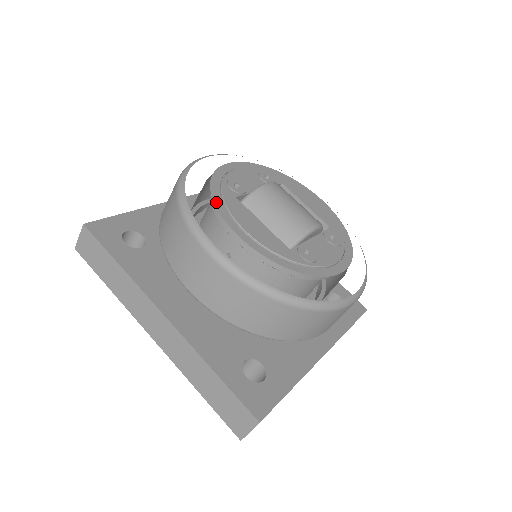
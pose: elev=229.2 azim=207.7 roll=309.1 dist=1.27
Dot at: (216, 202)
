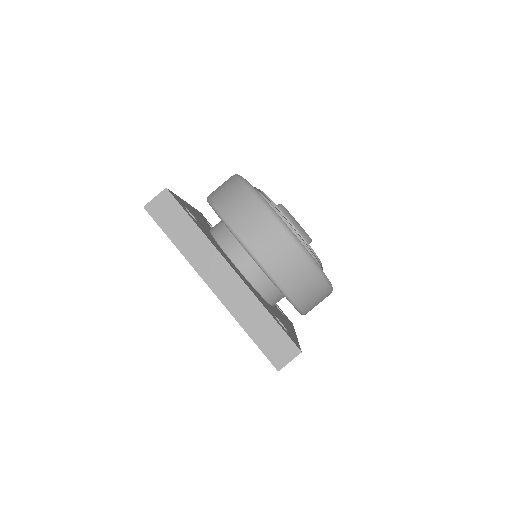
Dot at: occluded
